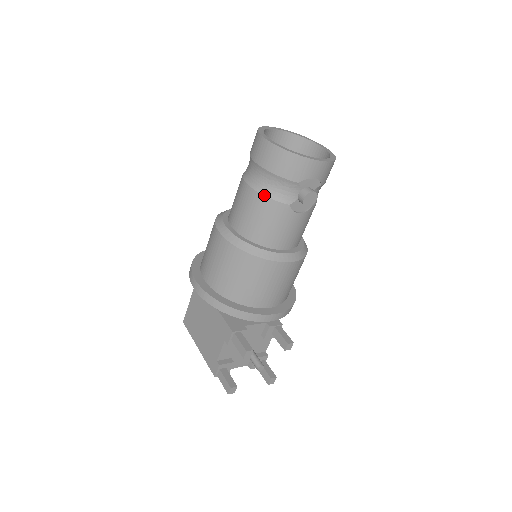
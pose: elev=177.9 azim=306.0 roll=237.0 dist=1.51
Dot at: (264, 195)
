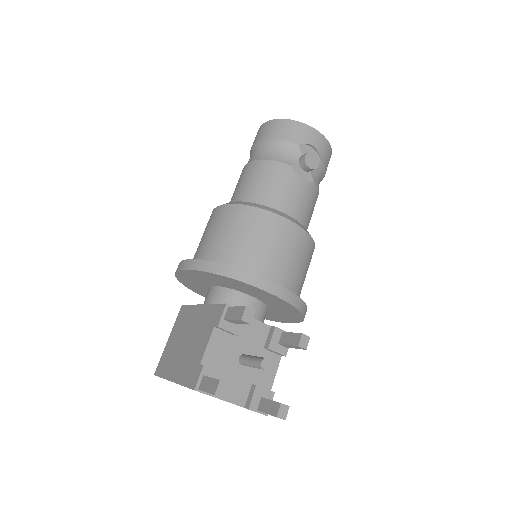
Dot at: (265, 159)
